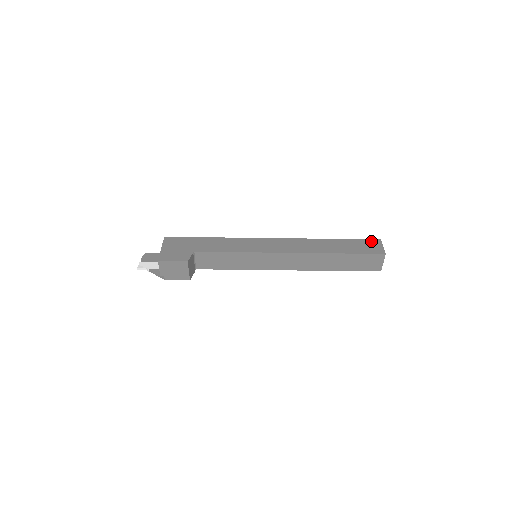
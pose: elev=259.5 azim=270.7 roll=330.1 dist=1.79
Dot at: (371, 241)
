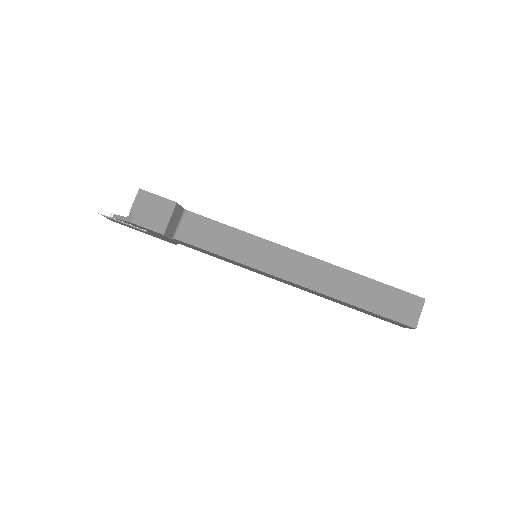
Dot at: occluded
